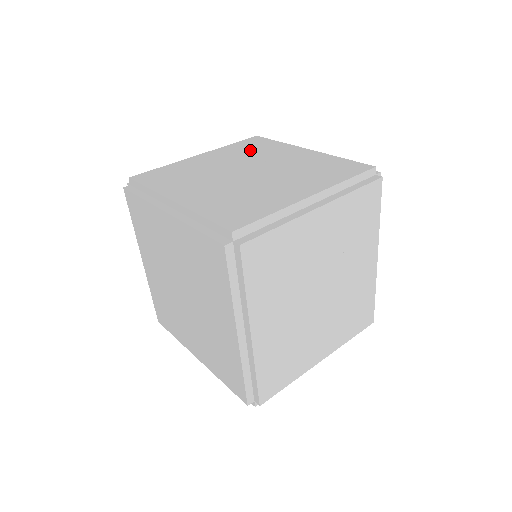
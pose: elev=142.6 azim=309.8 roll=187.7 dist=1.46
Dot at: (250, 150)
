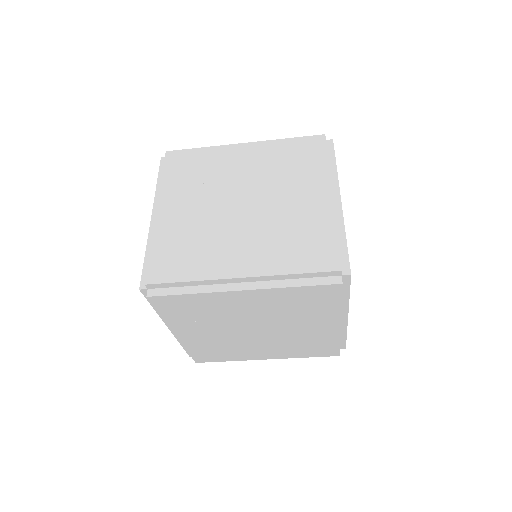
Dot at: (195, 175)
